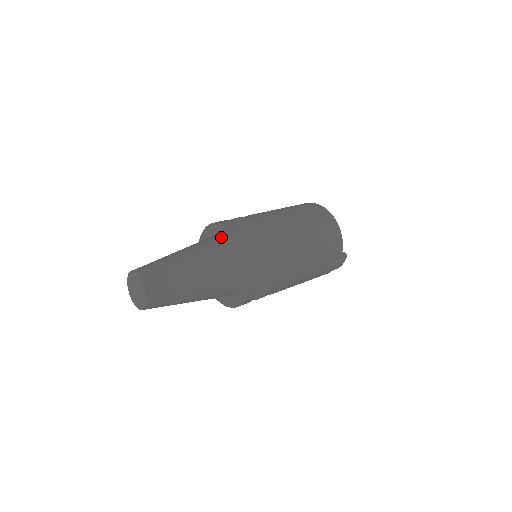
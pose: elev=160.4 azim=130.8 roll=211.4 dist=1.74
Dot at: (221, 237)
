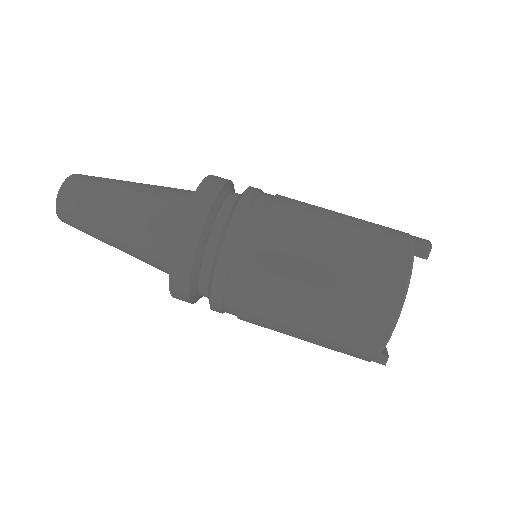
Dot at: occluded
